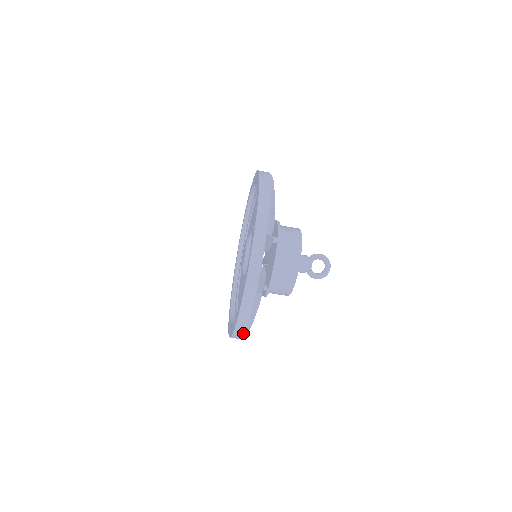
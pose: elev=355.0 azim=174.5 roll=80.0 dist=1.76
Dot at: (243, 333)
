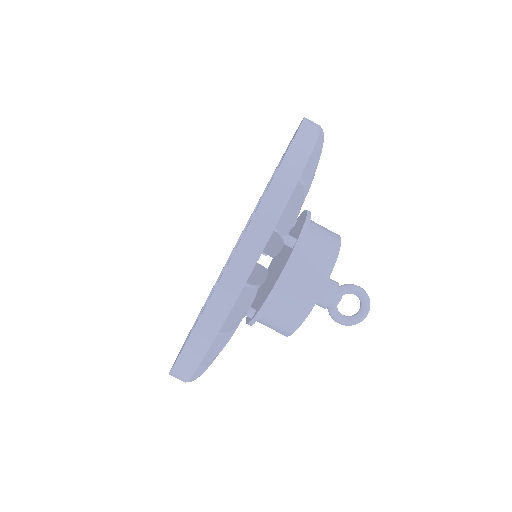
Dot at: (185, 380)
